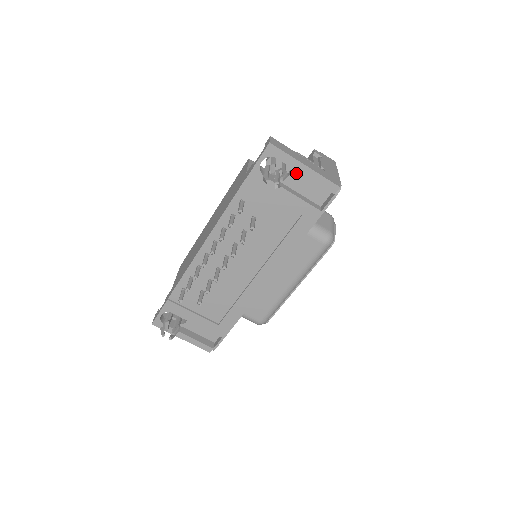
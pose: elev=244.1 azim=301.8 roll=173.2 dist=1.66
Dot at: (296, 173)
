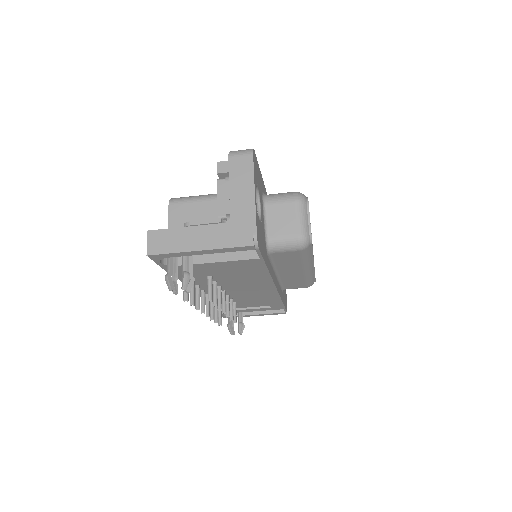
Dot at: occluded
